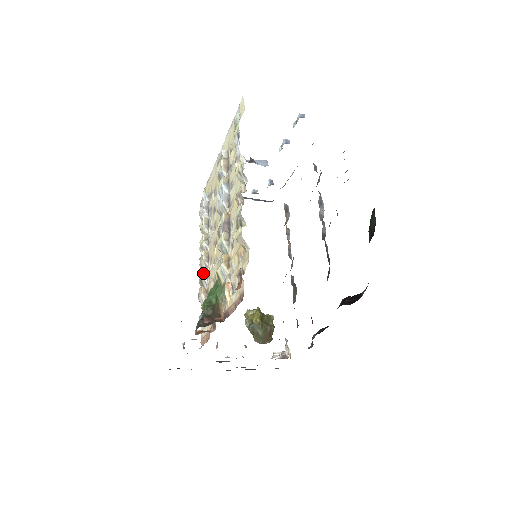
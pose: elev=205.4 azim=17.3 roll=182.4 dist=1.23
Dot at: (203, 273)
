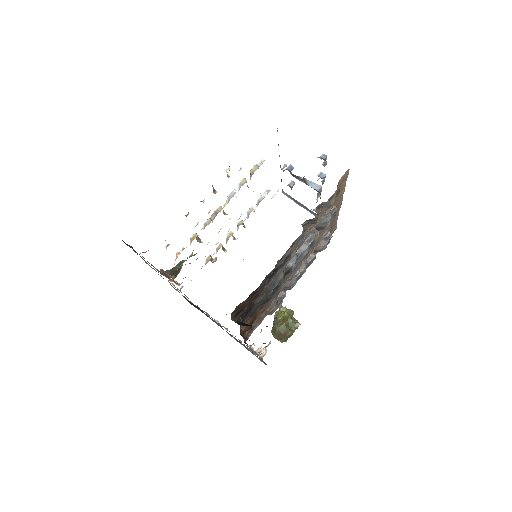
Dot at: (218, 246)
